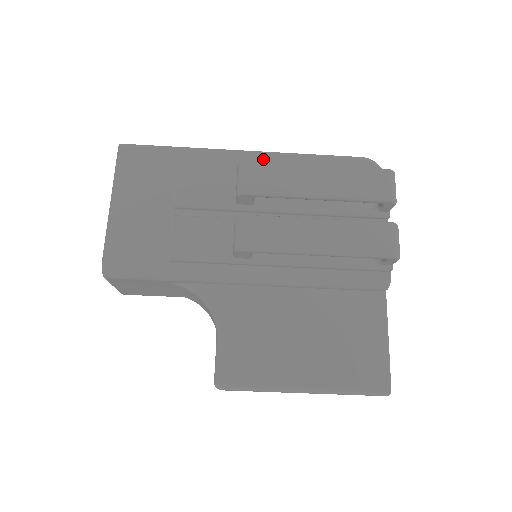
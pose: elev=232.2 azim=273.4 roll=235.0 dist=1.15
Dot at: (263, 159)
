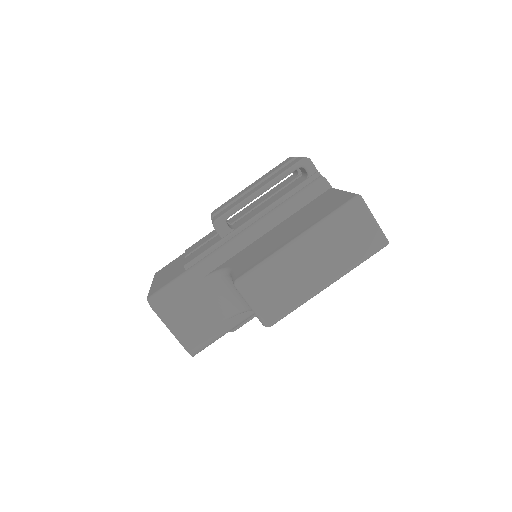
Dot at: occluded
